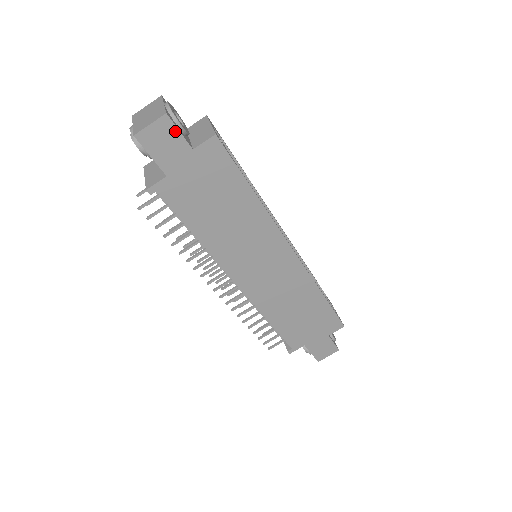
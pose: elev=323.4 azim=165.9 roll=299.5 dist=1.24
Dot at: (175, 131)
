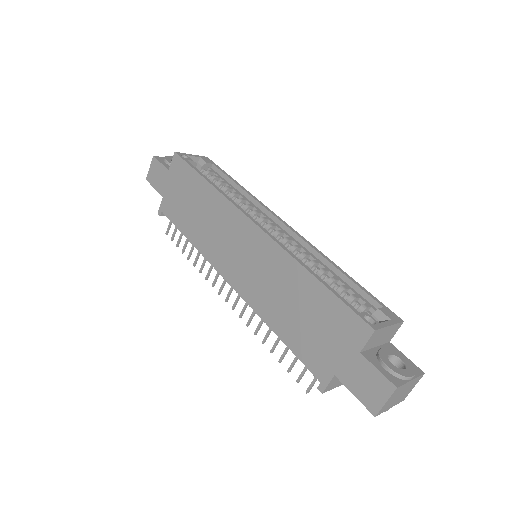
Dot at: (159, 164)
